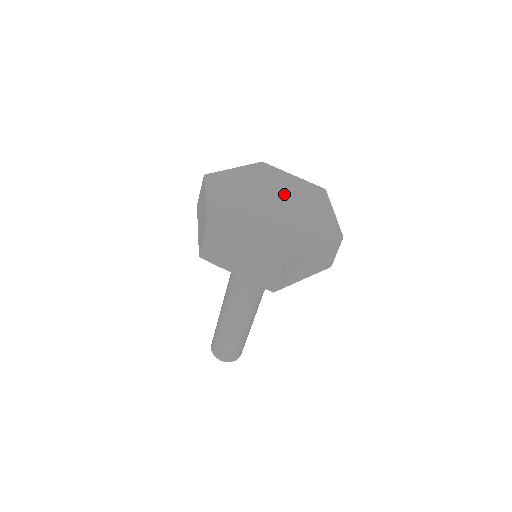
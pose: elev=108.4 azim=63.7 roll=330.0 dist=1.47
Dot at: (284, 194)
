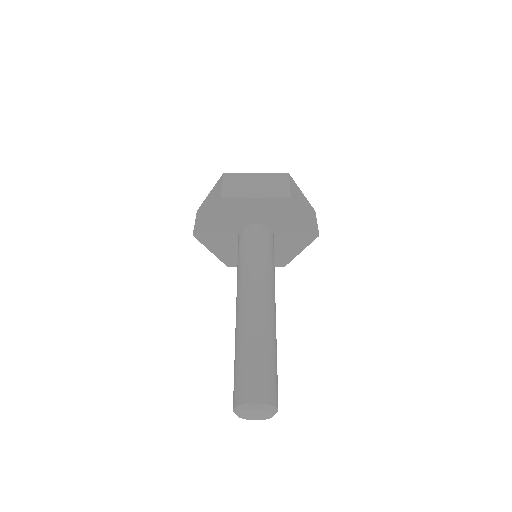
Dot at: occluded
